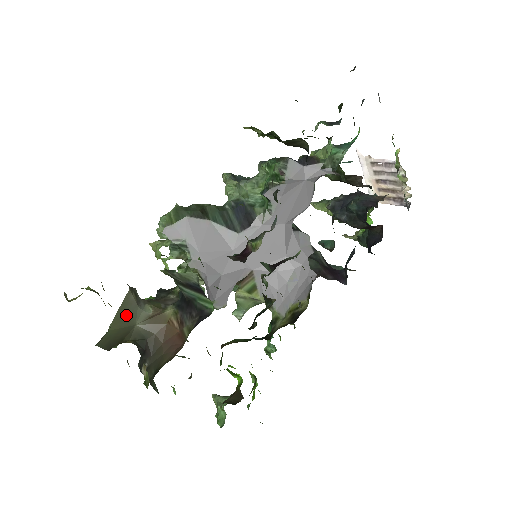
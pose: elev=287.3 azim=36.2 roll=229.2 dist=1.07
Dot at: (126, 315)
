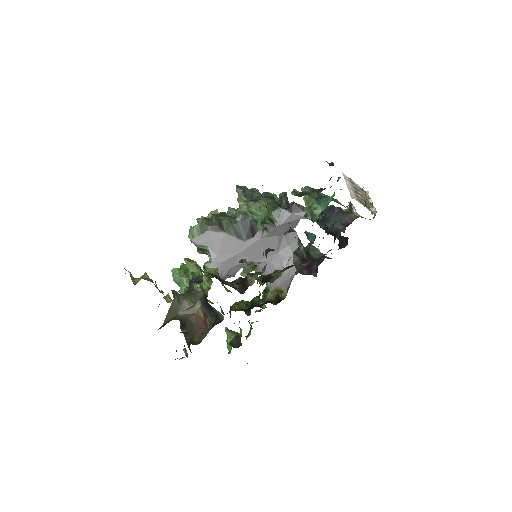
Dot at: (172, 312)
